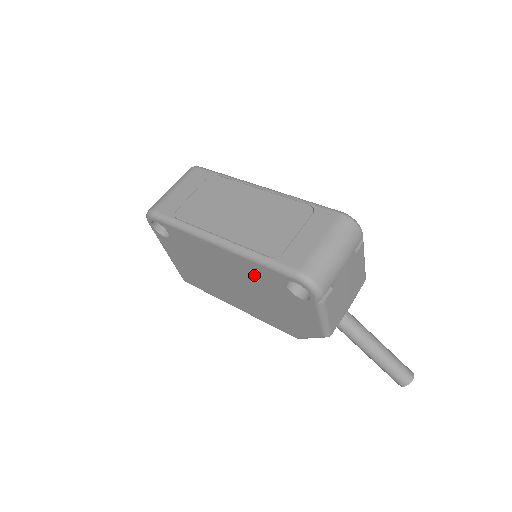
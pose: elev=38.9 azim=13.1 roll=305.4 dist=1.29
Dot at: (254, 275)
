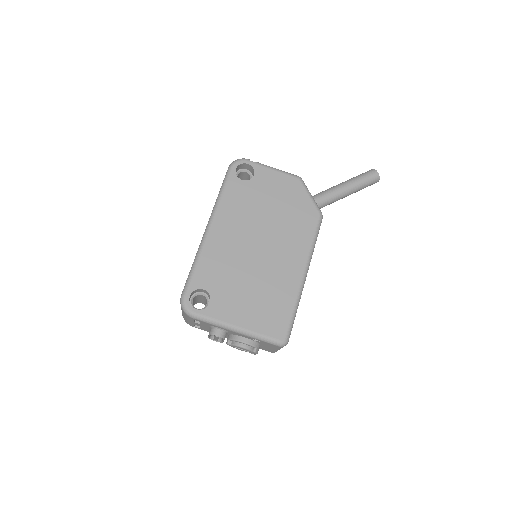
Dot at: (239, 208)
